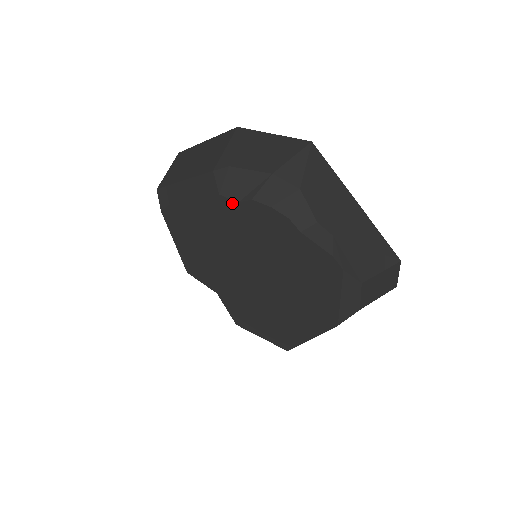
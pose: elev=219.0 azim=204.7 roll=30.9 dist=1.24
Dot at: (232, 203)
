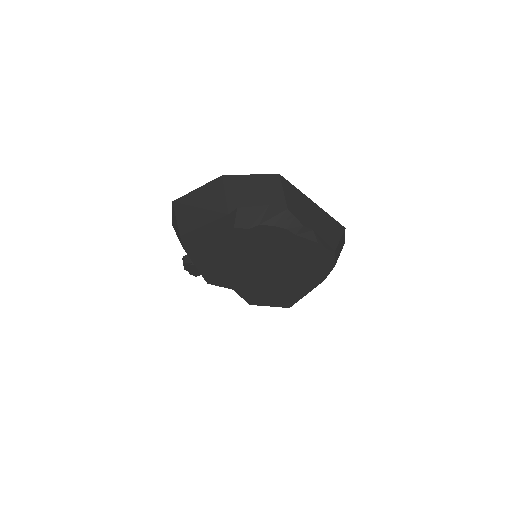
Dot at: (244, 230)
